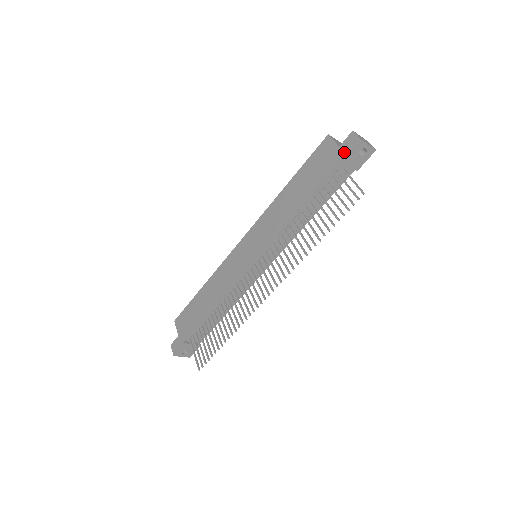
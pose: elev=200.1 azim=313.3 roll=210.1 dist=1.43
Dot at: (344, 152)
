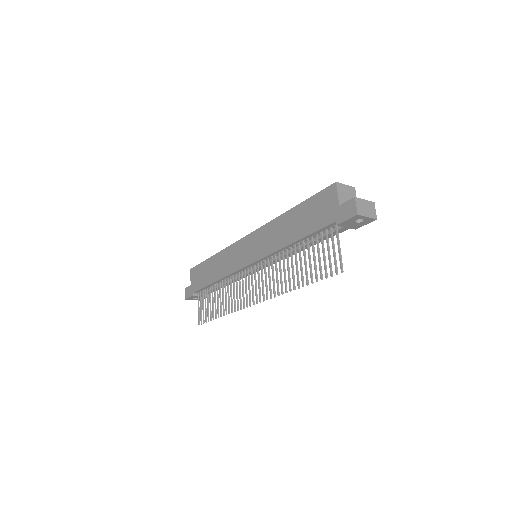
Dot at: (340, 216)
